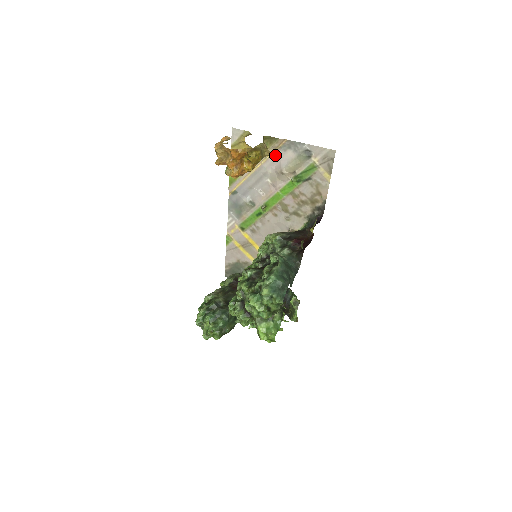
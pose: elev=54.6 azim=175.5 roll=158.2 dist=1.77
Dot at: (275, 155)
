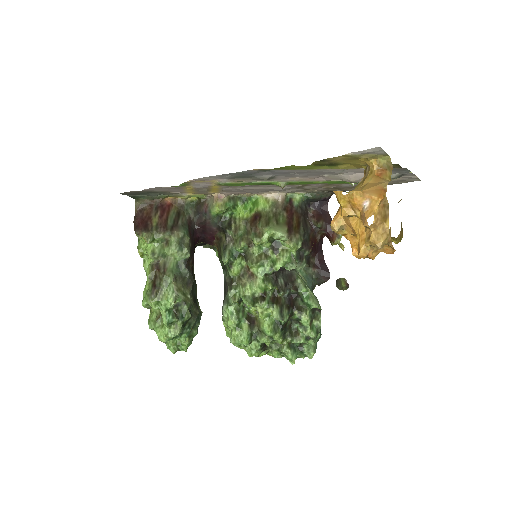
Dot at: occluded
